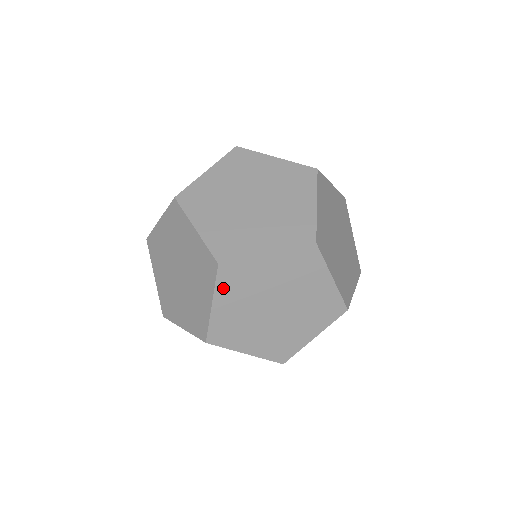
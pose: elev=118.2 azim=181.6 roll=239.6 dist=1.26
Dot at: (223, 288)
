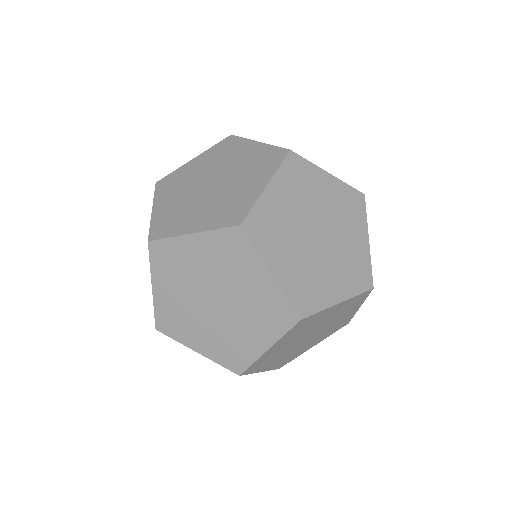
Dot at: (215, 239)
